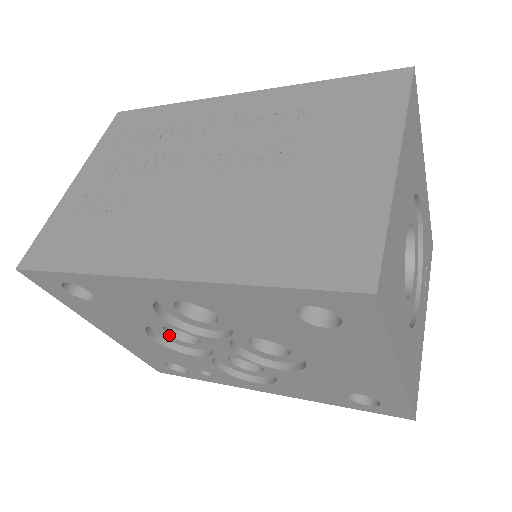
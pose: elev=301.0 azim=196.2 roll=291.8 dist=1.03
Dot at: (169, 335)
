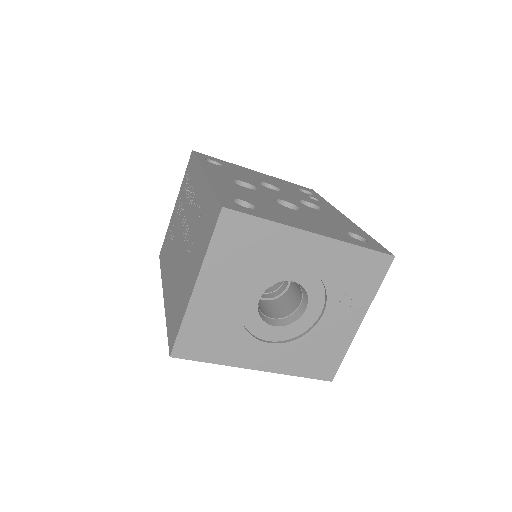
Dot at: occluded
